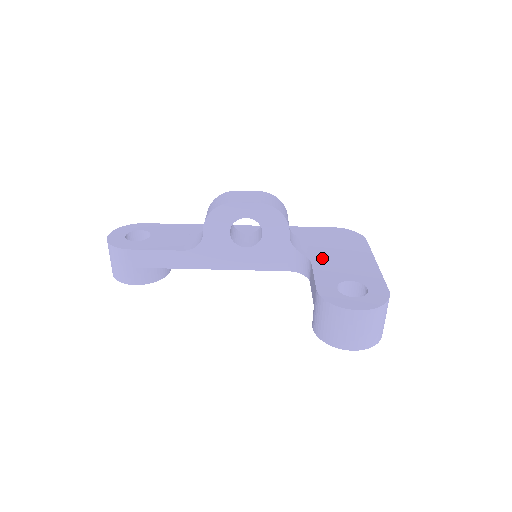
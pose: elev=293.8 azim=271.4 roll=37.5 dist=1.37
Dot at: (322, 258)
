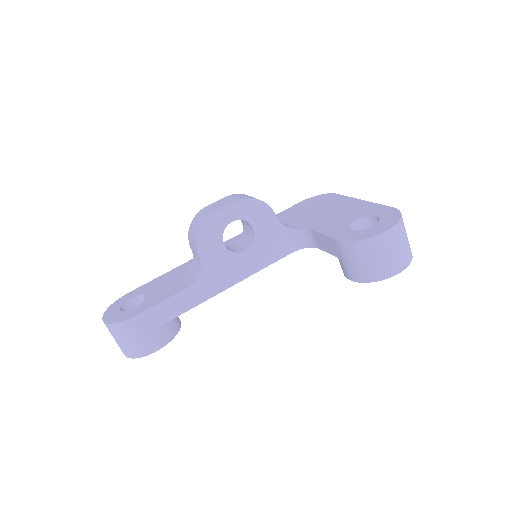
Dot at: (316, 222)
